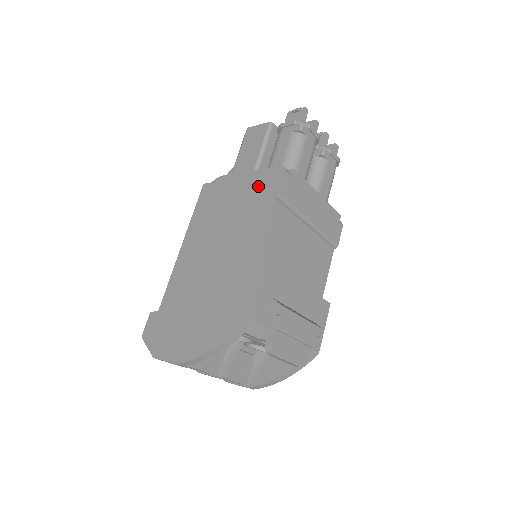
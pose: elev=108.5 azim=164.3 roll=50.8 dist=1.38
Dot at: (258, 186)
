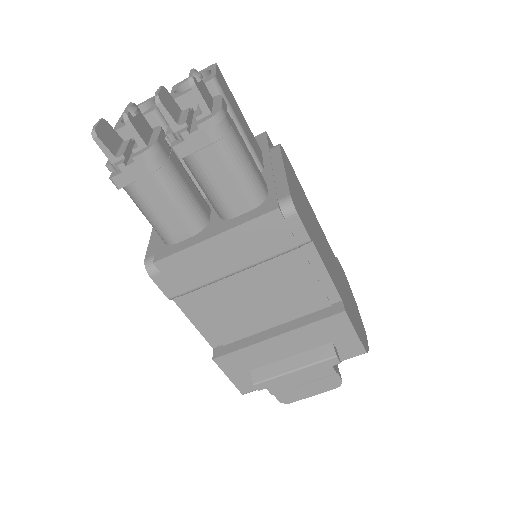
Dot at: occluded
